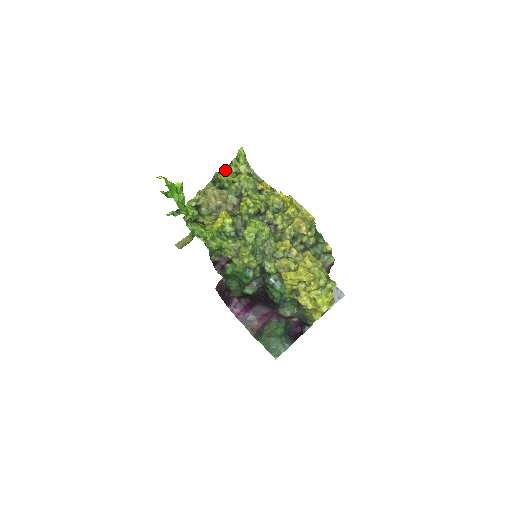
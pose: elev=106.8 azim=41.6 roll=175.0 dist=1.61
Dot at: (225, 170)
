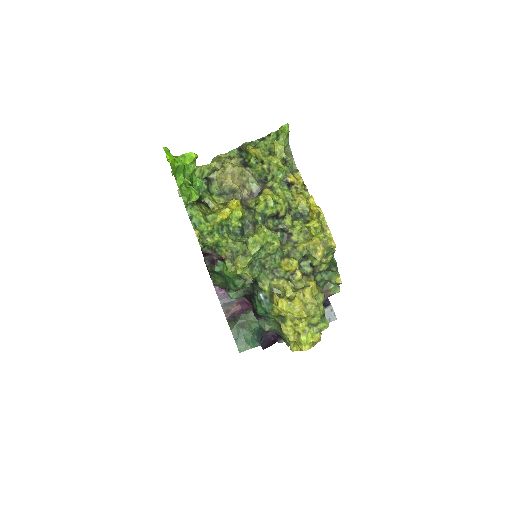
Dot at: (258, 141)
